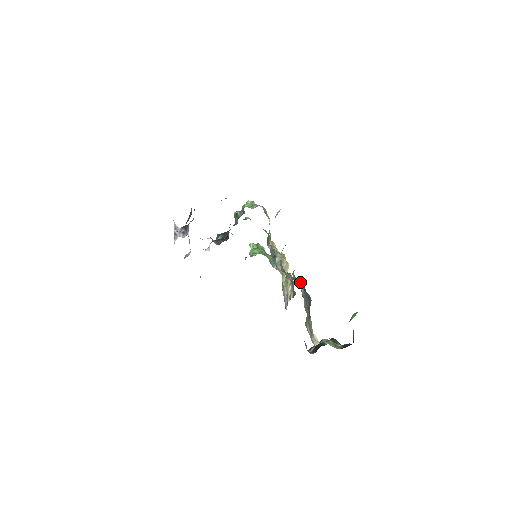
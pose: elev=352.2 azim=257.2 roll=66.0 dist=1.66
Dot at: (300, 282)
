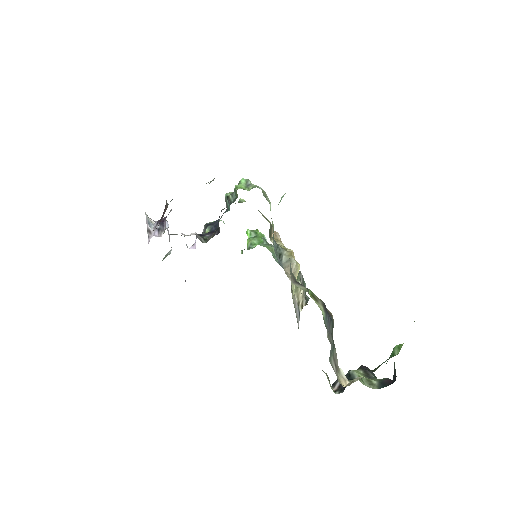
Dot at: (319, 299)
